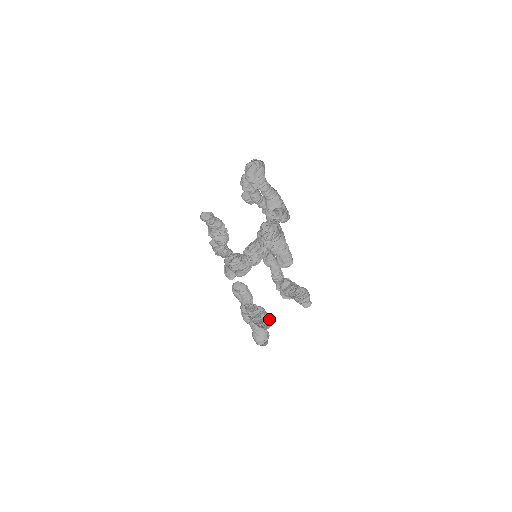
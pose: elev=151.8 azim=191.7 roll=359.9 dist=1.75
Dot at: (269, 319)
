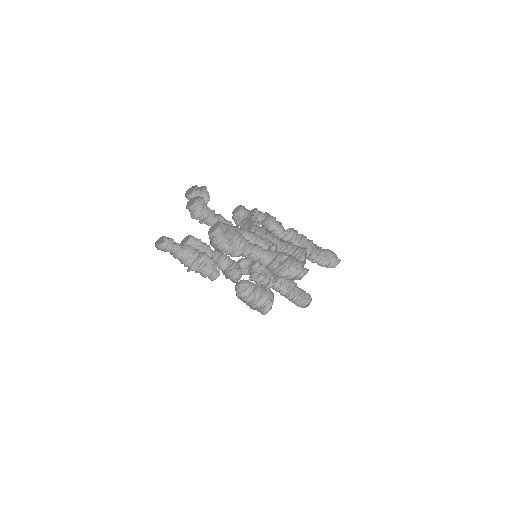
Dot at: (303, 291)
